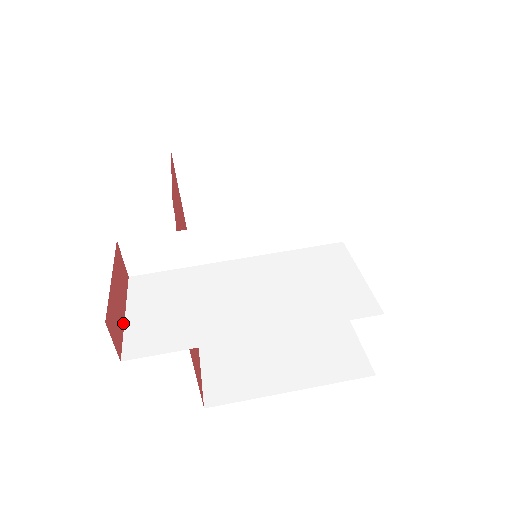
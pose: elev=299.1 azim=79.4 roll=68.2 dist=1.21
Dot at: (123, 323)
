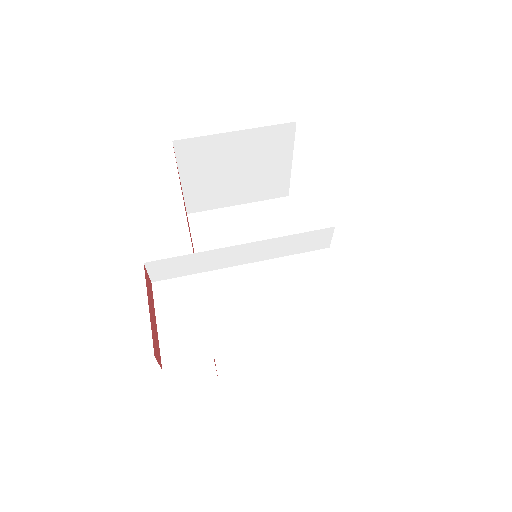
Dot at: (157, 334)
